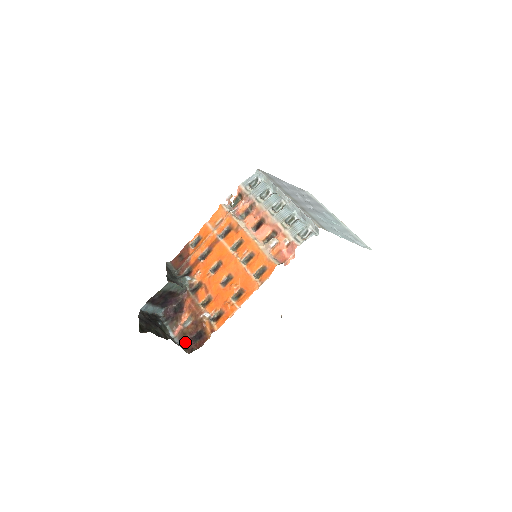
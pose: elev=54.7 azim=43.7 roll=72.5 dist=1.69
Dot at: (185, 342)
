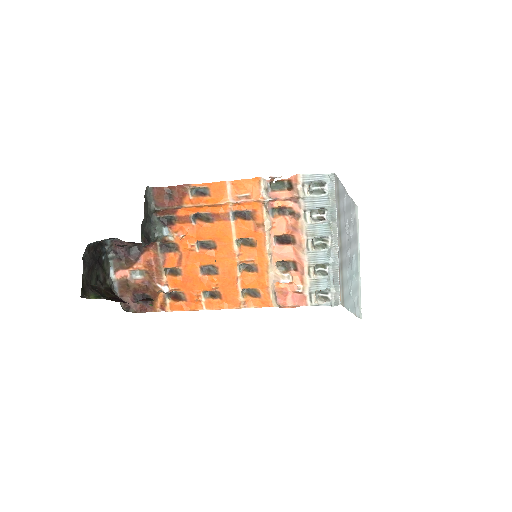
Dot at: (125, 293)
